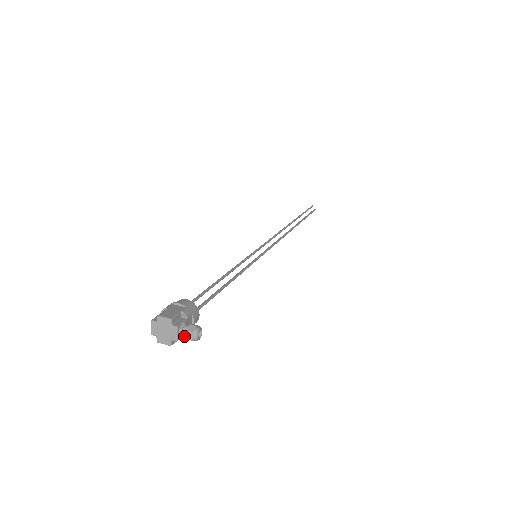
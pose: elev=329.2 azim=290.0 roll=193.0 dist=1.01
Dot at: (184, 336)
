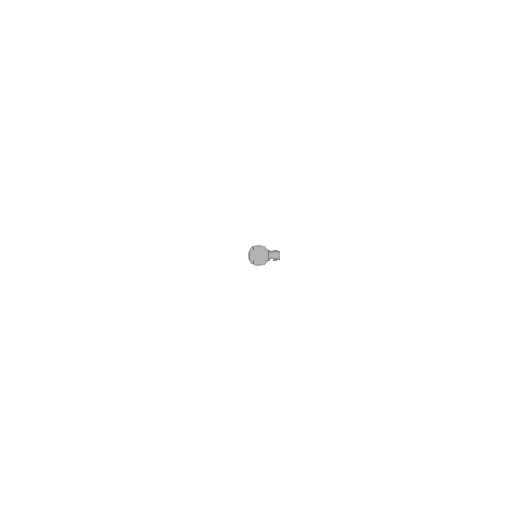
Dot at: (271, 257)
